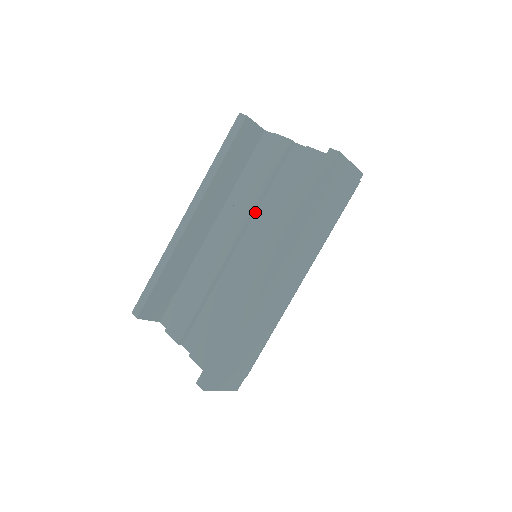
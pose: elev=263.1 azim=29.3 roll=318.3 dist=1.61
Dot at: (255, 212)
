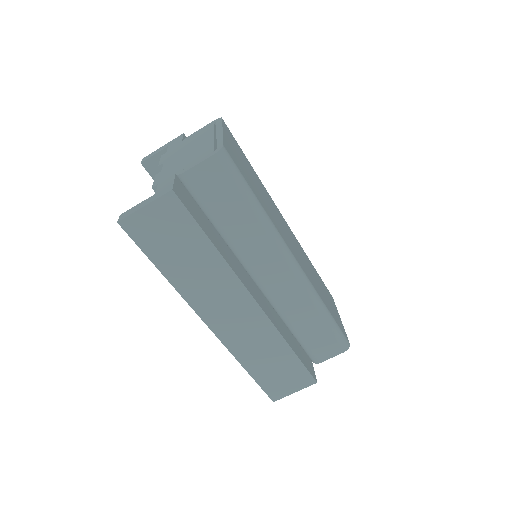
Dot at: occluded
